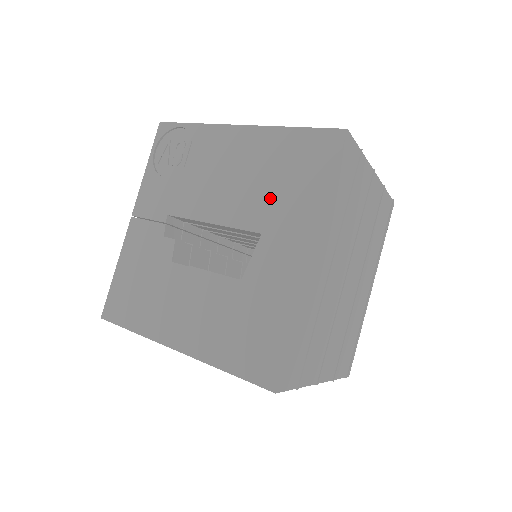
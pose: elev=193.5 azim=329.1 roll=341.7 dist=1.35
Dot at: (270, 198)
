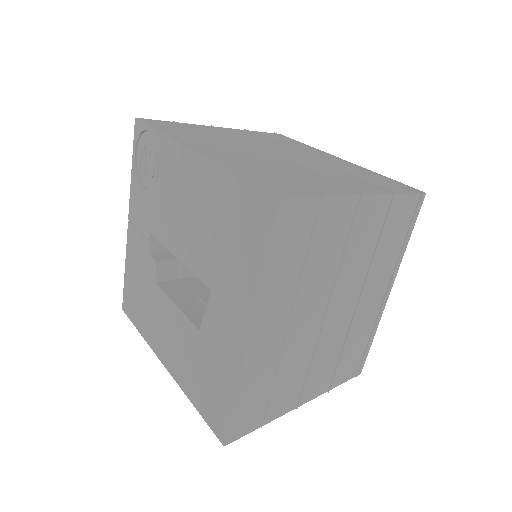
Dot at: (216, 254)
